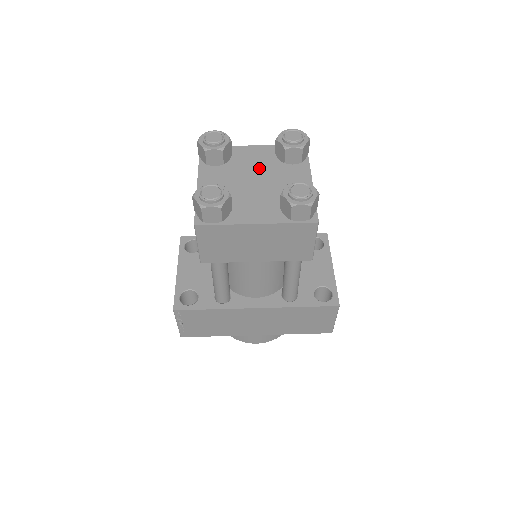
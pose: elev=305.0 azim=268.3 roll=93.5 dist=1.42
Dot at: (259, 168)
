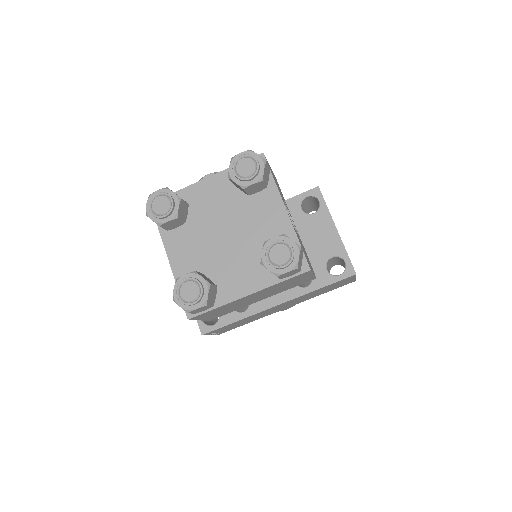
Dot at: (224, 213)
